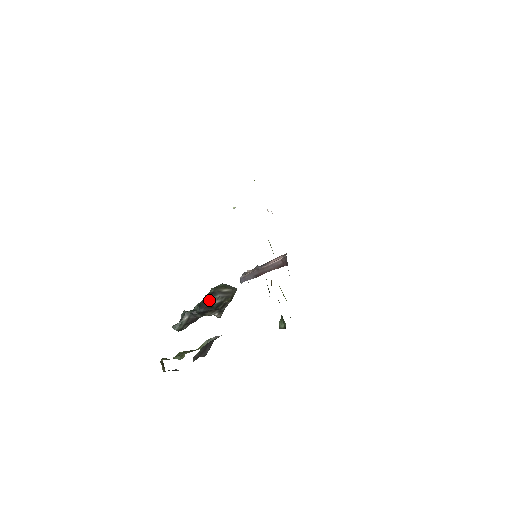
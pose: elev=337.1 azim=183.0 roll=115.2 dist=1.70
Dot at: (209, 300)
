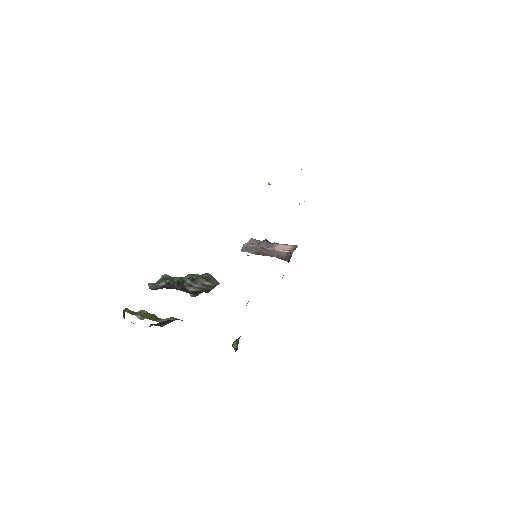
Dot at: (187, 285)
